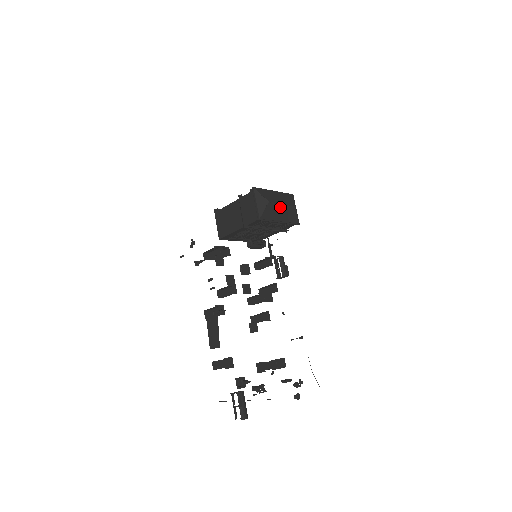
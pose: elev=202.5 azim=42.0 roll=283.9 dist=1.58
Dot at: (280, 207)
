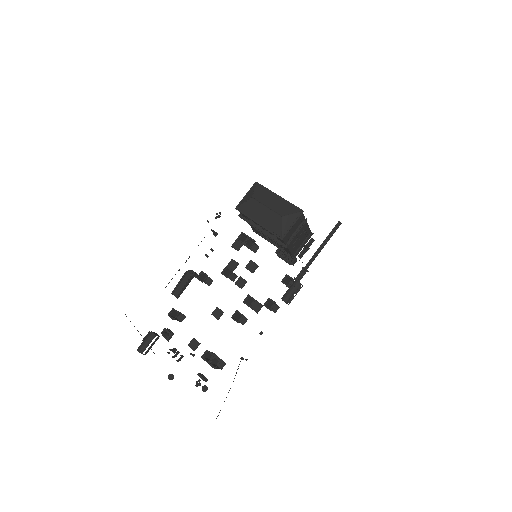
Dot at: (264, 209)
